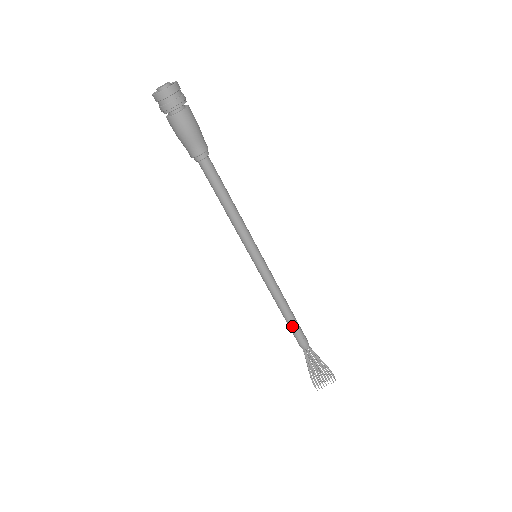
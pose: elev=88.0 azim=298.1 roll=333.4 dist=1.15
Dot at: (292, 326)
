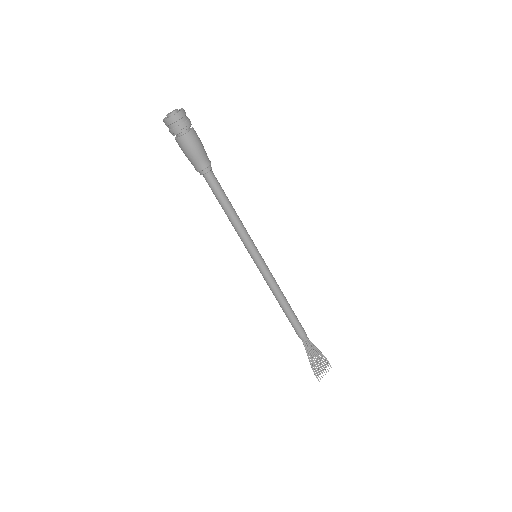
Dot at: (292, 318)
